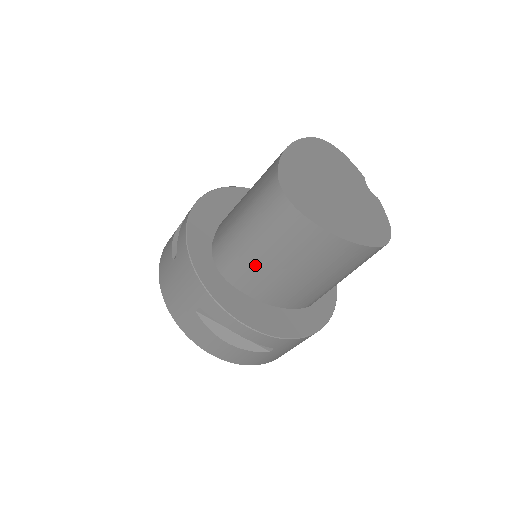
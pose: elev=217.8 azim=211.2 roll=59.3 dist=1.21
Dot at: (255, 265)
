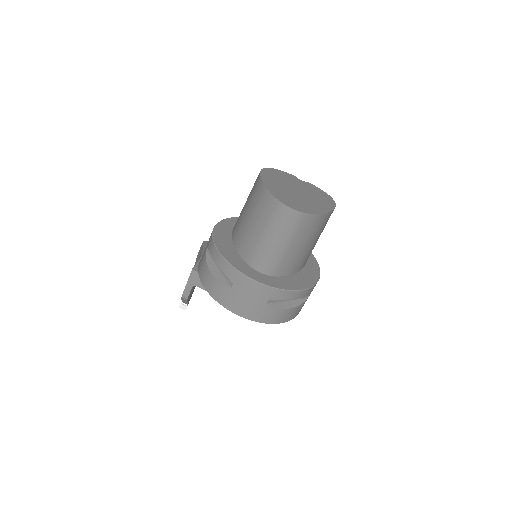
Dot at: (286, 256)
